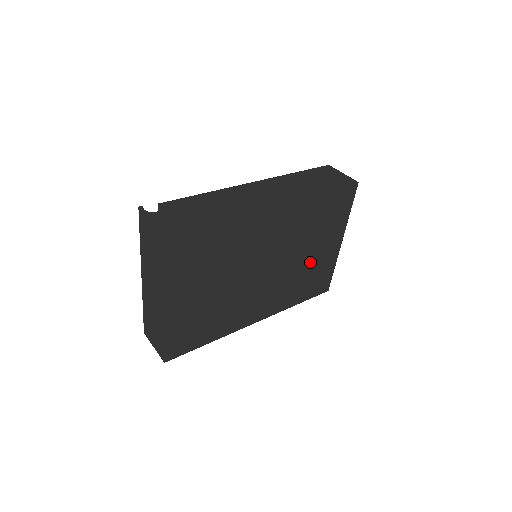
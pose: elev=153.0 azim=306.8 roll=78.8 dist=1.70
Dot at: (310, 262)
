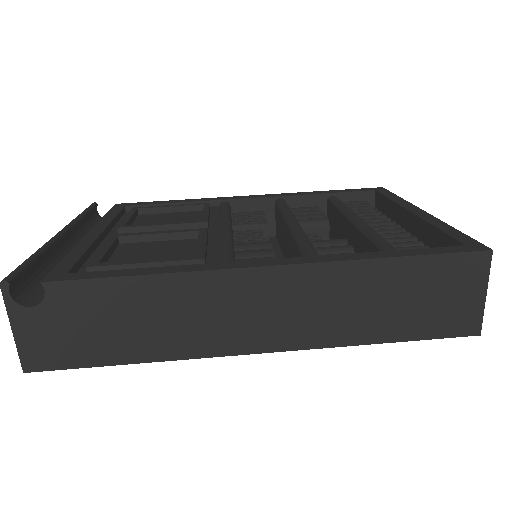
Dot at: occluded
